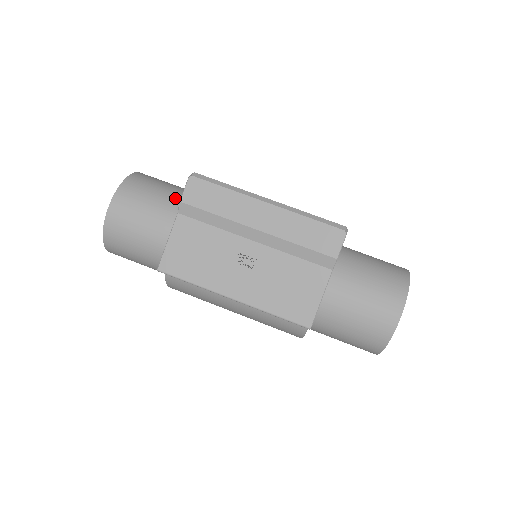
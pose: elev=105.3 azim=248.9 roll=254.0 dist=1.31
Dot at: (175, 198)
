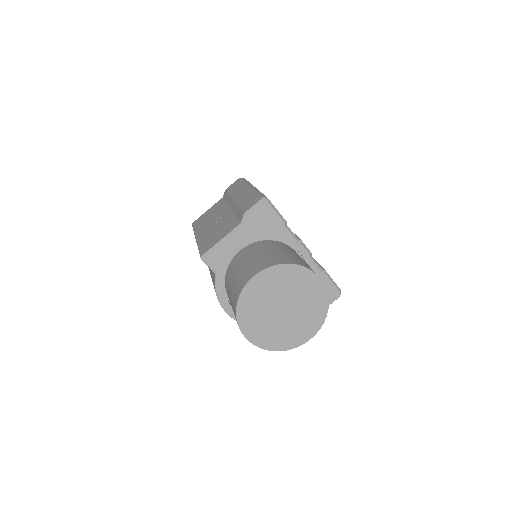
Dot at: occluded
